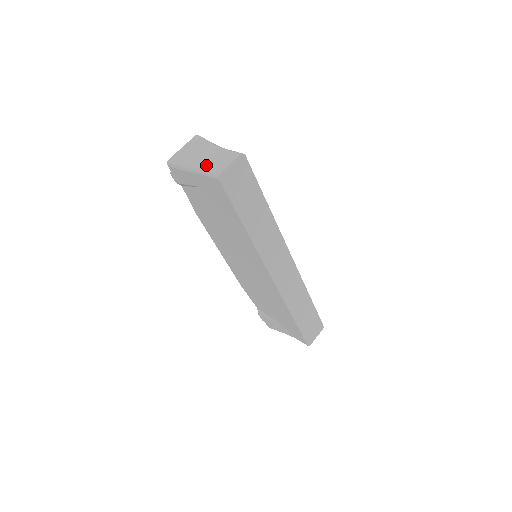
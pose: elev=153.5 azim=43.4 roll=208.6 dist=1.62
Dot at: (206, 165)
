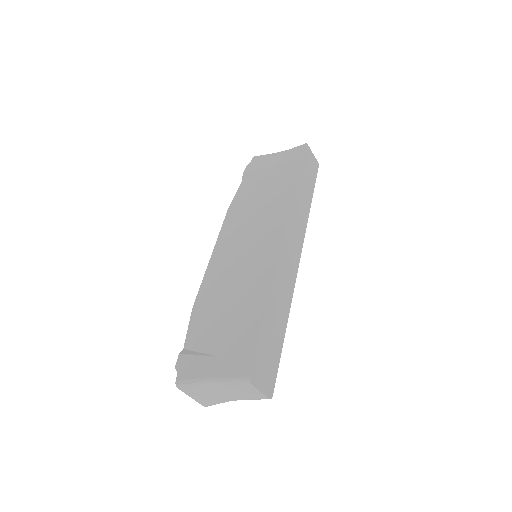
Dot at: occluded
